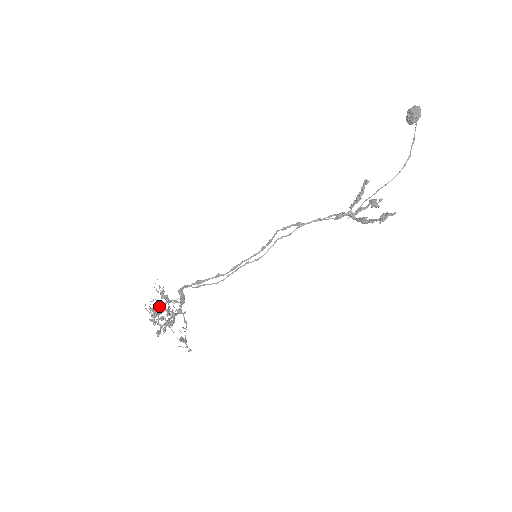
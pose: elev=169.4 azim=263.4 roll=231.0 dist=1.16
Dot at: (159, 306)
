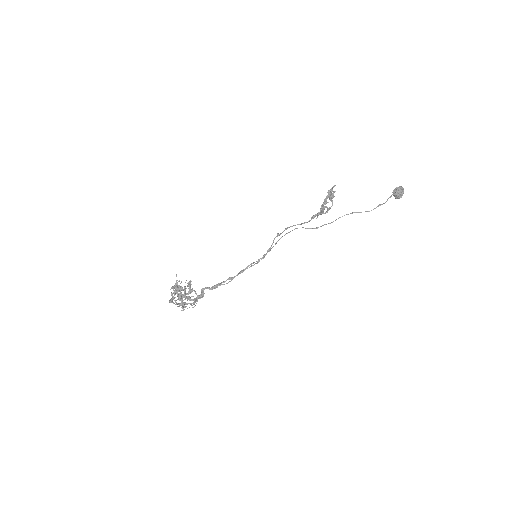
Dot at: (181, 287)
